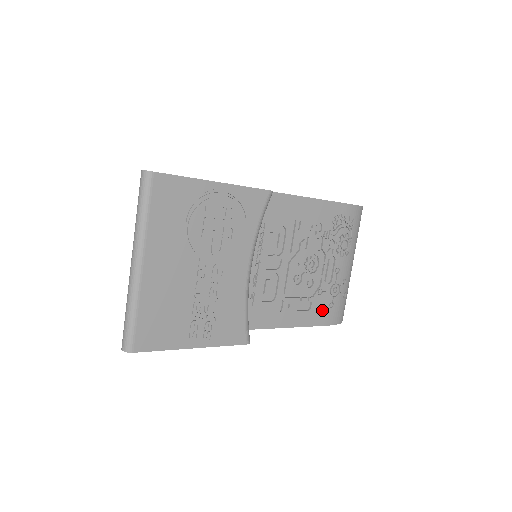
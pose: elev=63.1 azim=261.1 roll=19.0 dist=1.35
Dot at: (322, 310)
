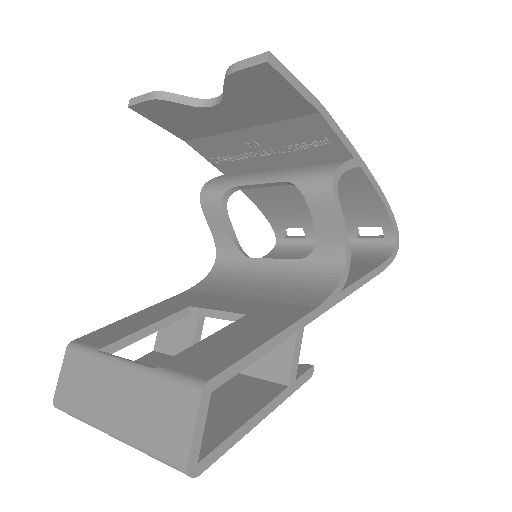
Dot at: occluded
